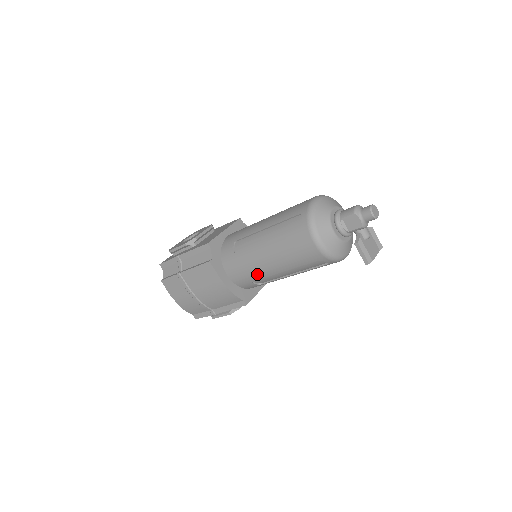
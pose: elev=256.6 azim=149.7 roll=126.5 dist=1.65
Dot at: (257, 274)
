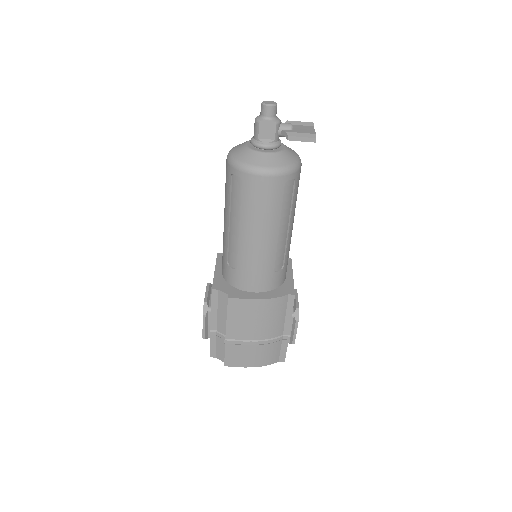
Dot at: (268, 260)
